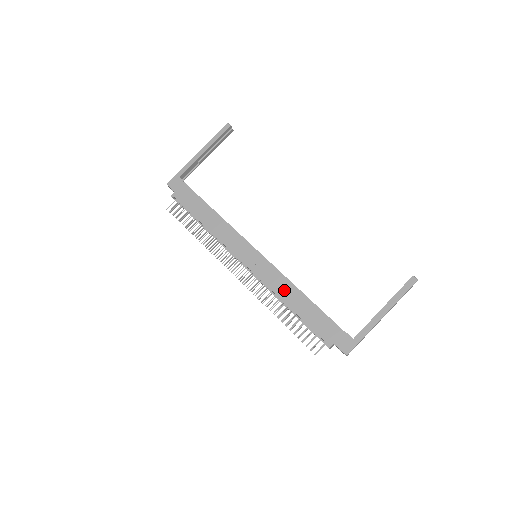
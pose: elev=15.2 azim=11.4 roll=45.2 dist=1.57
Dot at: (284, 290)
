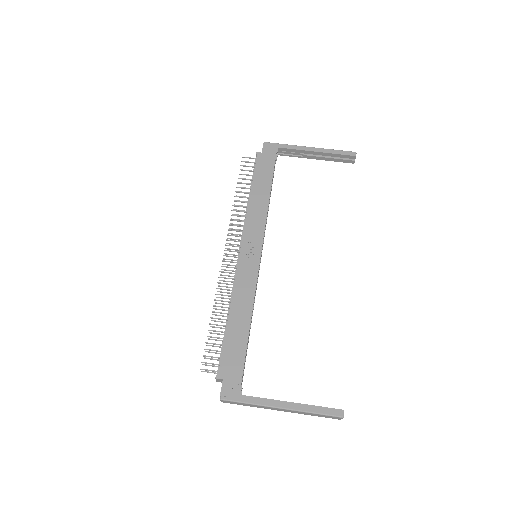
Dot at: (242, 300)
